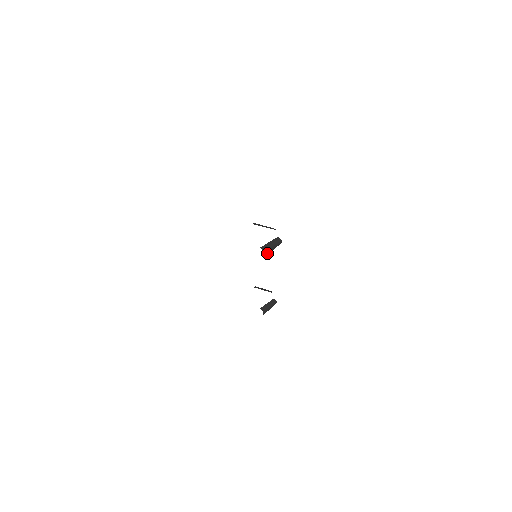
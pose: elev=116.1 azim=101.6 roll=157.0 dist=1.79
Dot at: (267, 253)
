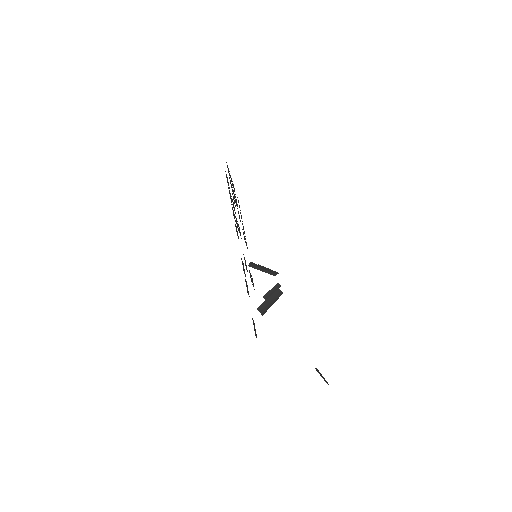
Dot at: (265, 312)
